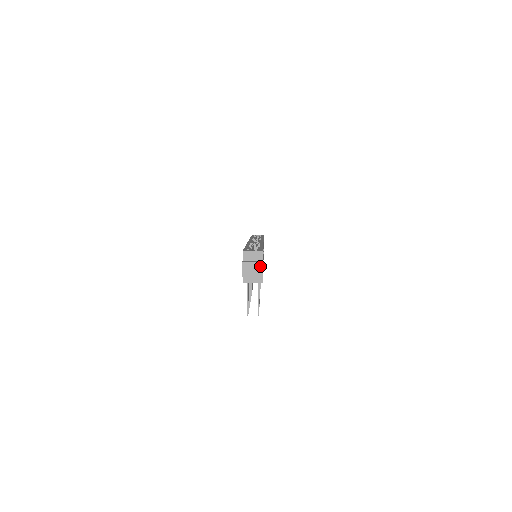
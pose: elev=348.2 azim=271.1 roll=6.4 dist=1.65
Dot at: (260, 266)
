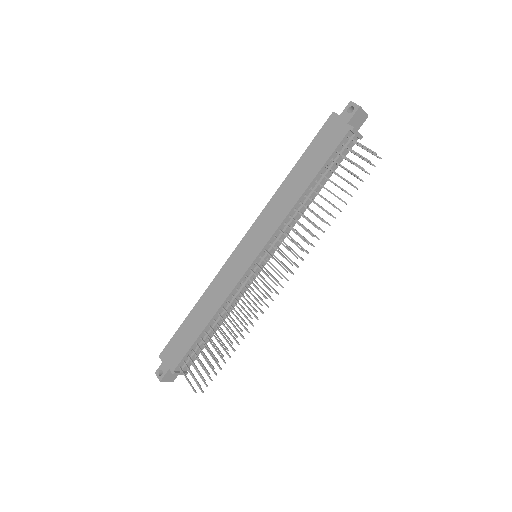
Dot at: occluded
